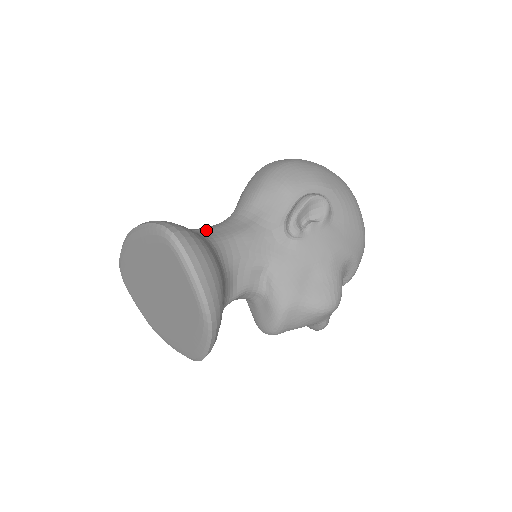
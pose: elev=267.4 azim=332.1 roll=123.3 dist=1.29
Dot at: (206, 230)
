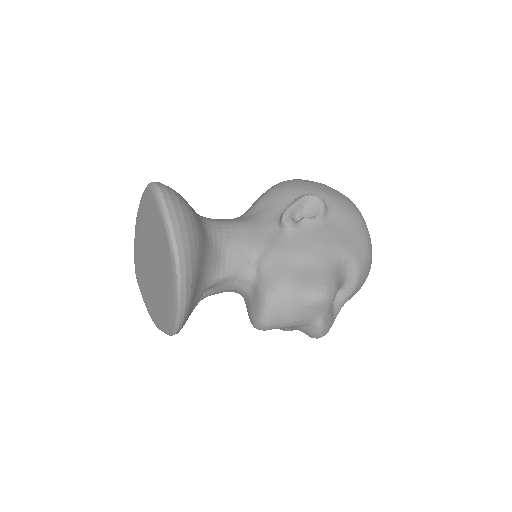
Dot at: occluded
